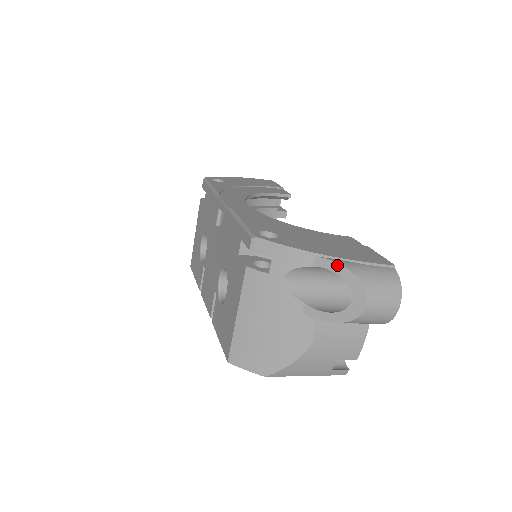
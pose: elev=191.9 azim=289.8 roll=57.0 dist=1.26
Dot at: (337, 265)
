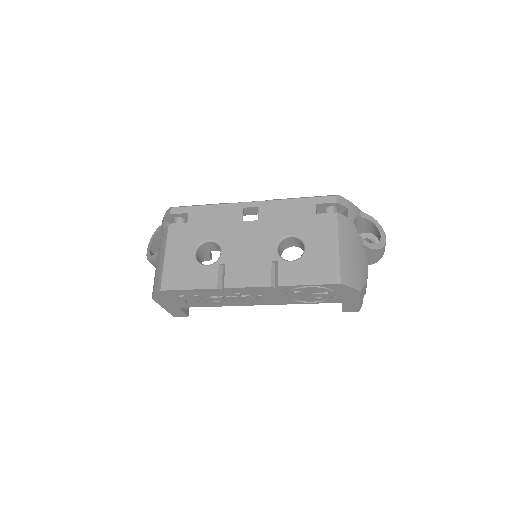
Dot at: (370, 216)
